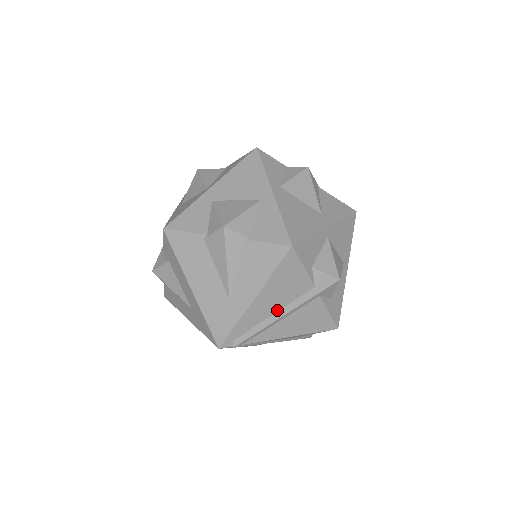
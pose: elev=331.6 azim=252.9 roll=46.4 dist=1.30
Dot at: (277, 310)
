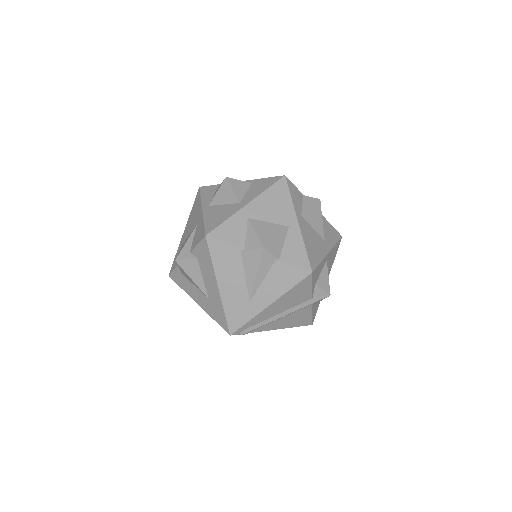
Dot at: (281, 312)
